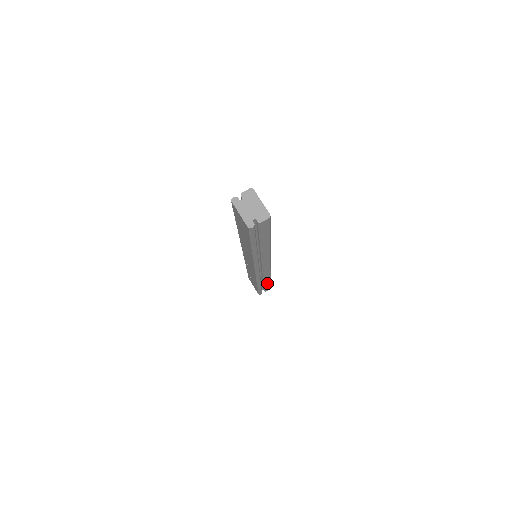
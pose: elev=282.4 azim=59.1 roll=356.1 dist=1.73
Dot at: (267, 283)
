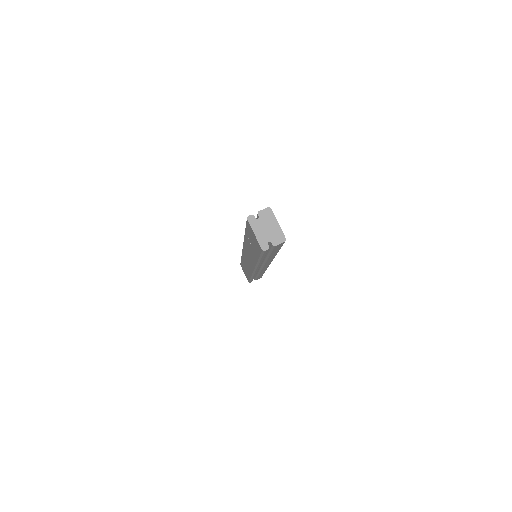
Dot at: (260, 275)
